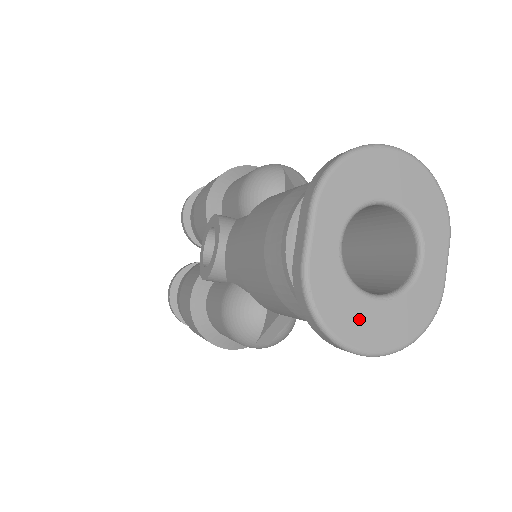
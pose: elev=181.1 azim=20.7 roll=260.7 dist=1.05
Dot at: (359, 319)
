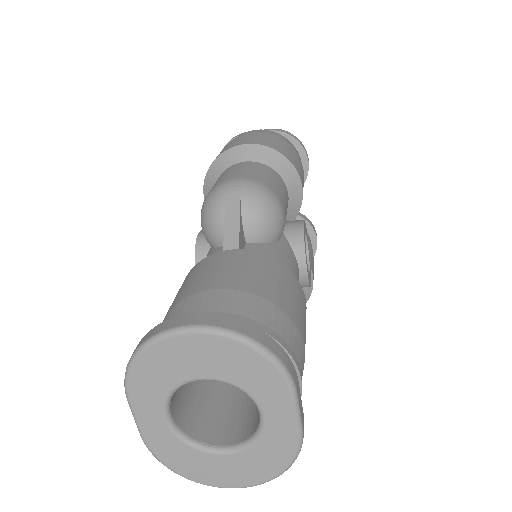
Dot at: (211, 468)
